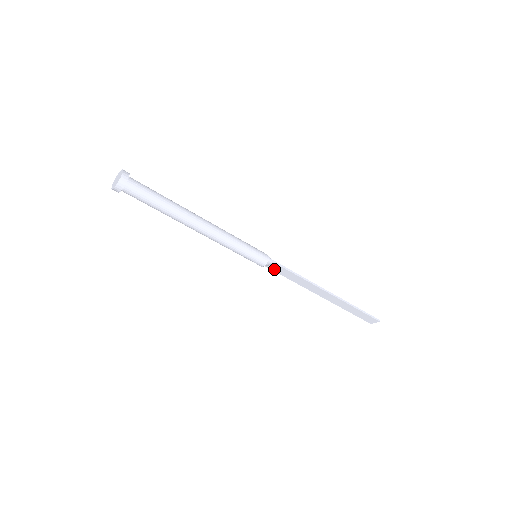
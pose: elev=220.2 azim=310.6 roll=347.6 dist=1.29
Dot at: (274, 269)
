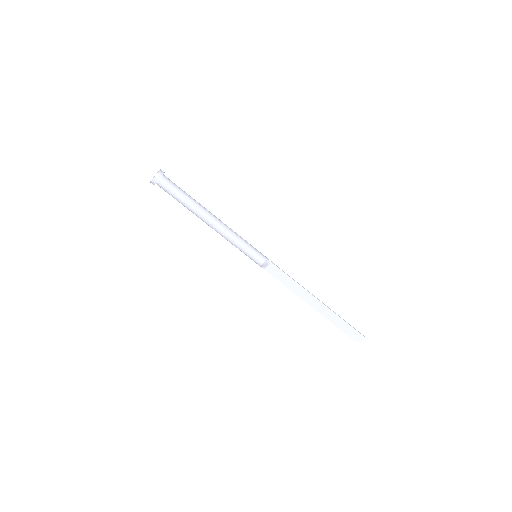
Dot at: (271, 272)
